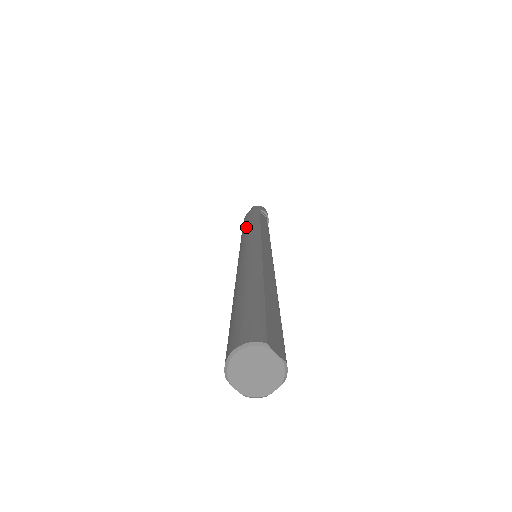
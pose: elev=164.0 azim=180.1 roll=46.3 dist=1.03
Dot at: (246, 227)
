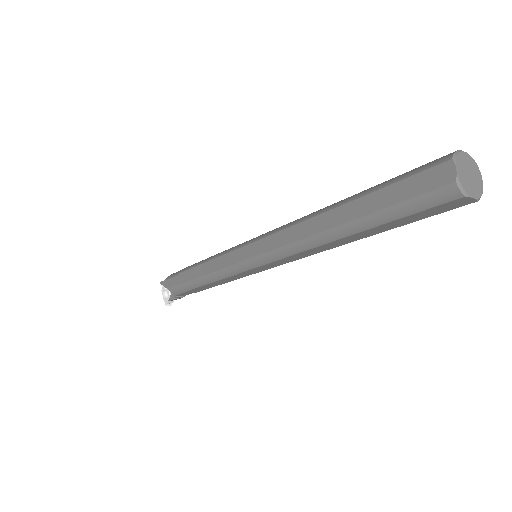
Dot at: occluded
